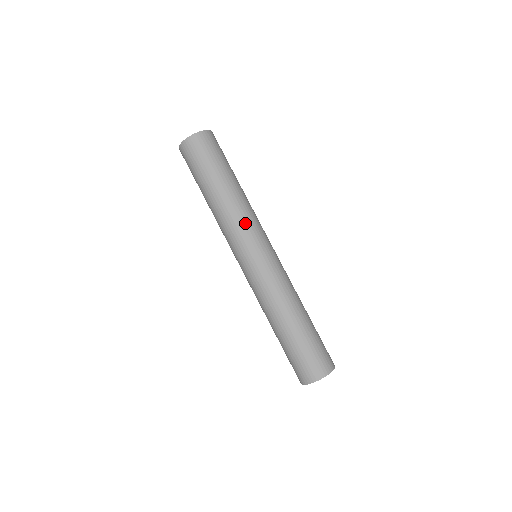
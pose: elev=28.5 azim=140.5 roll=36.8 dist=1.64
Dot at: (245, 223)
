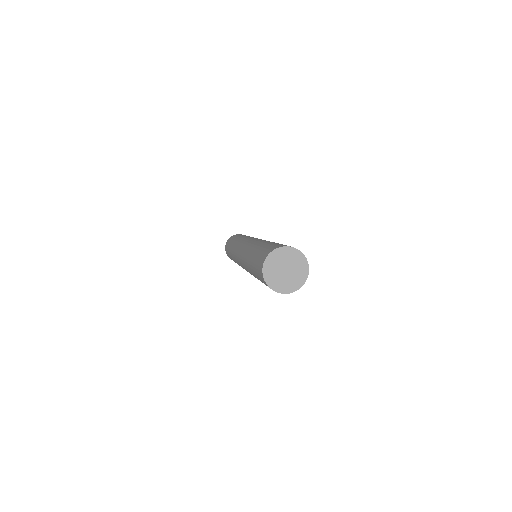
Dot at: occluded
